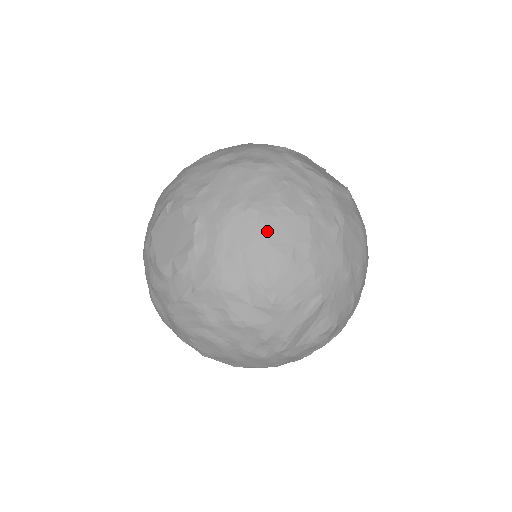
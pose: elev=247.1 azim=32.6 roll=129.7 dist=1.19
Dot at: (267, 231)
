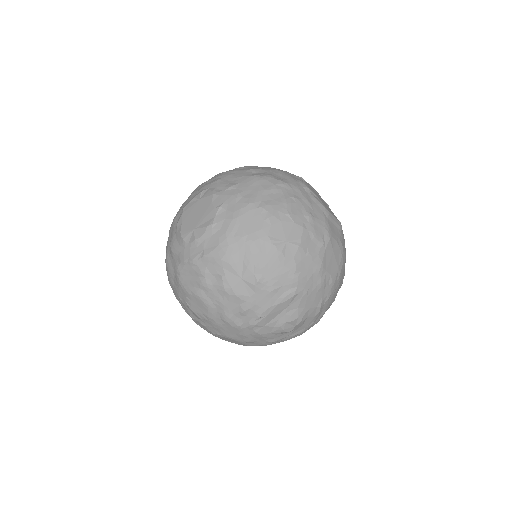
Dot at: (269, 227)
